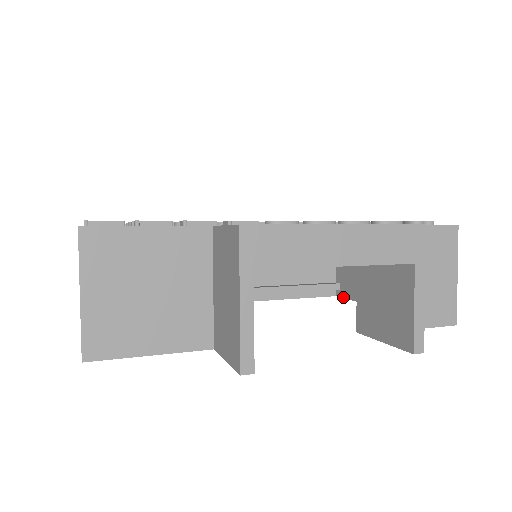
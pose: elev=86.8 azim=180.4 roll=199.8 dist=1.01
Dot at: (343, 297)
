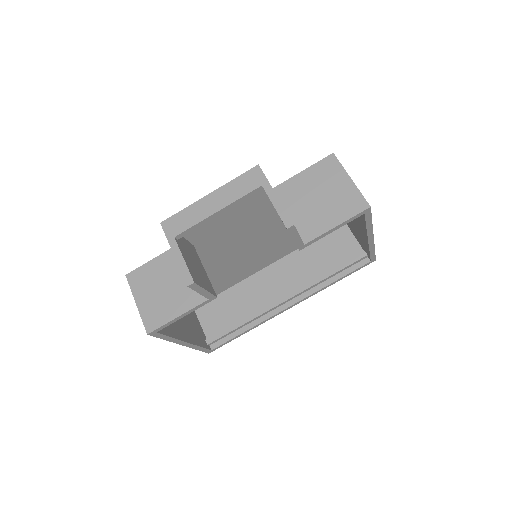
Dot at: (370, 257)
